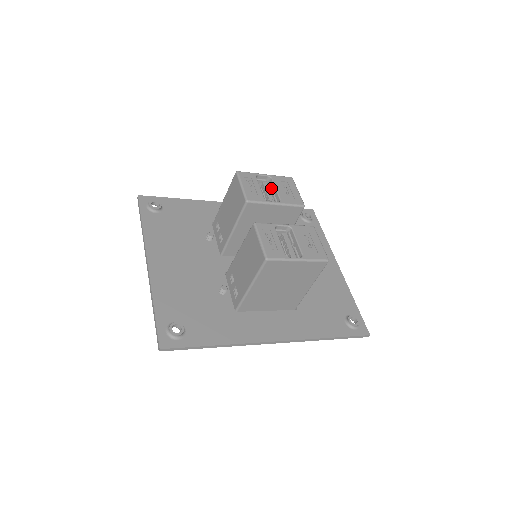
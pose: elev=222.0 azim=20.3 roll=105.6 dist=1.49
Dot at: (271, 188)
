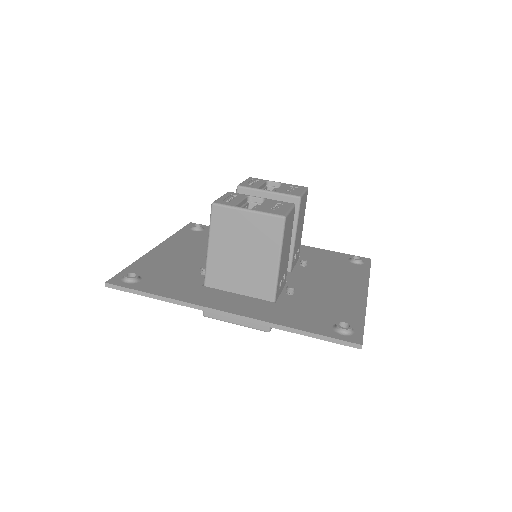
Dot at: occluded
